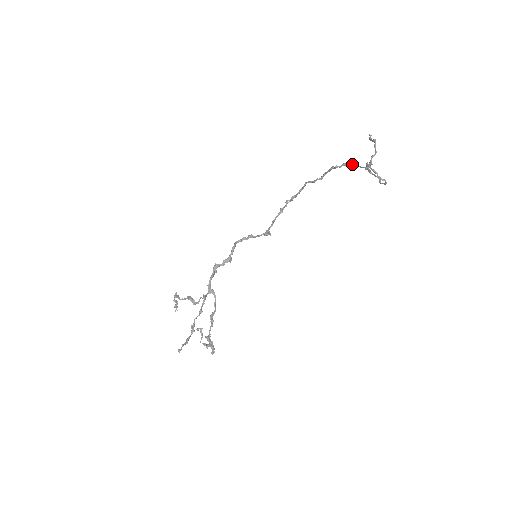
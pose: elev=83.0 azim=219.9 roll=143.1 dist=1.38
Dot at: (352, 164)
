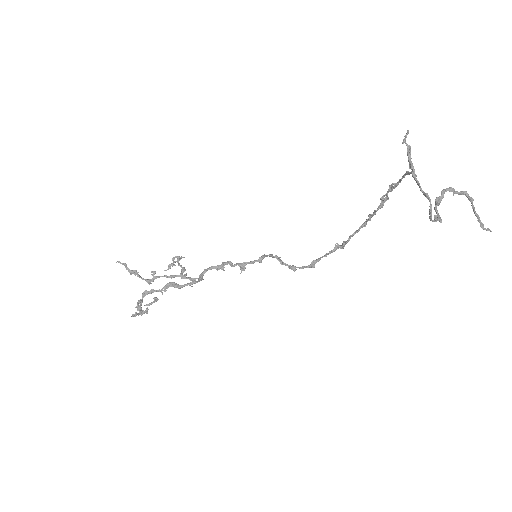
Dot at: (406, 173)
